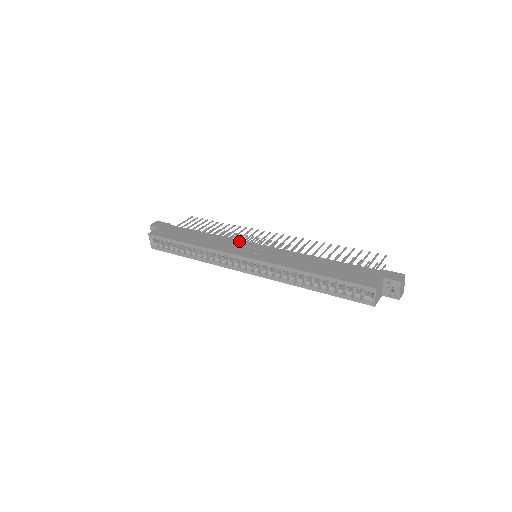
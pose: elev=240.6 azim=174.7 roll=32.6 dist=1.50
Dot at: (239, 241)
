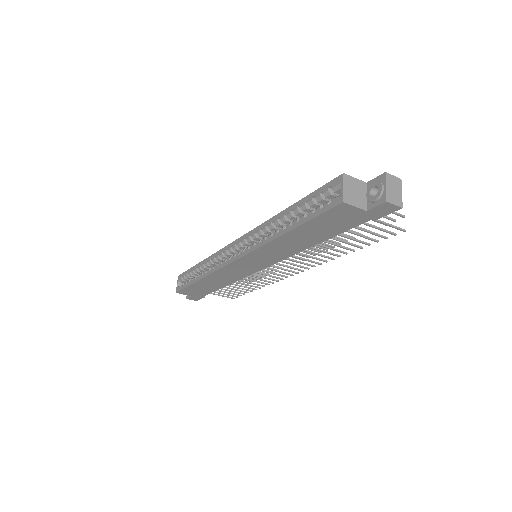
Dot at: occluded
